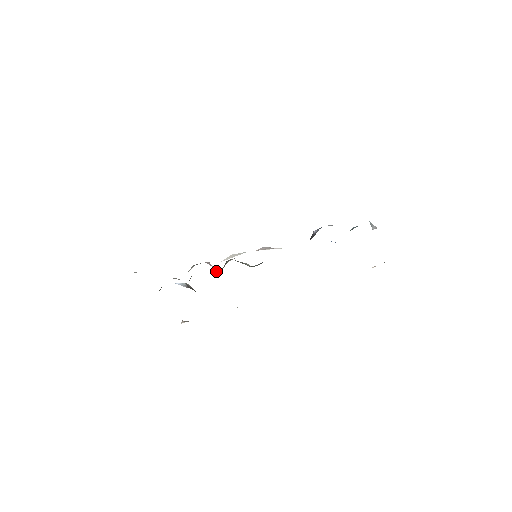
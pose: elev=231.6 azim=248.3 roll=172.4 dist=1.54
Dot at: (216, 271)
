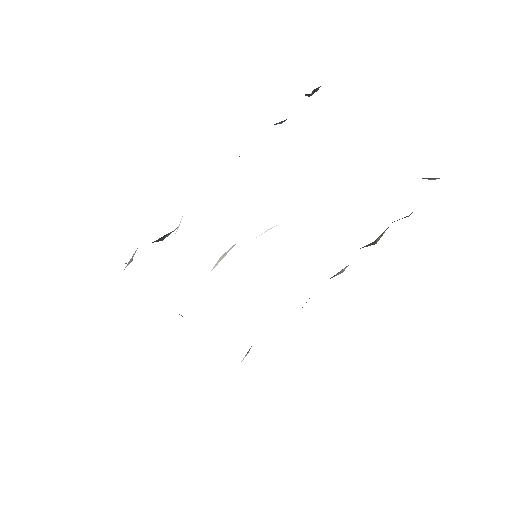
Dot at: occluded
